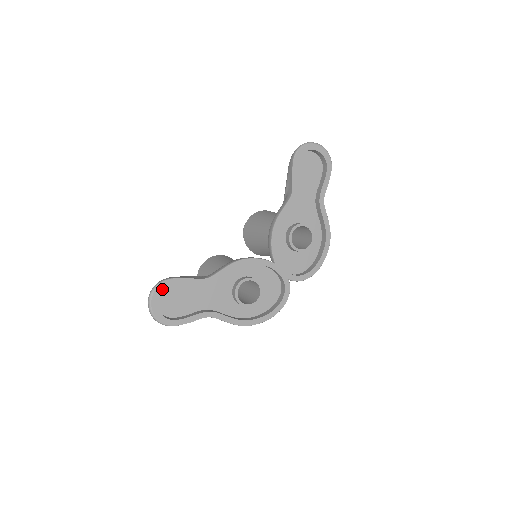
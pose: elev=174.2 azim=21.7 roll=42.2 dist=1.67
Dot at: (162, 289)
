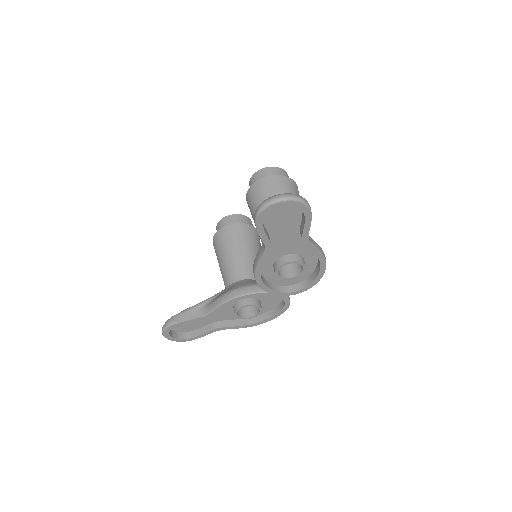
Dot at: (169, 330)
